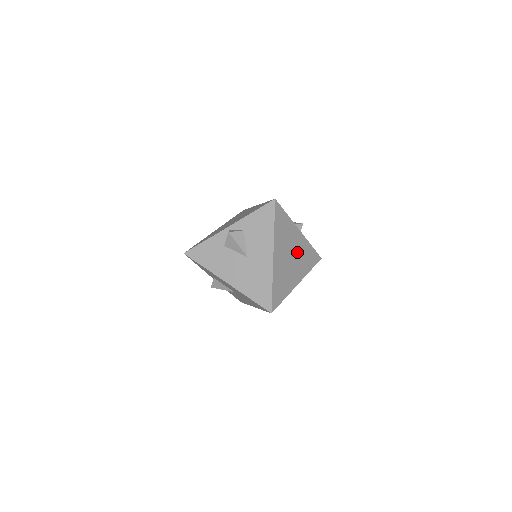
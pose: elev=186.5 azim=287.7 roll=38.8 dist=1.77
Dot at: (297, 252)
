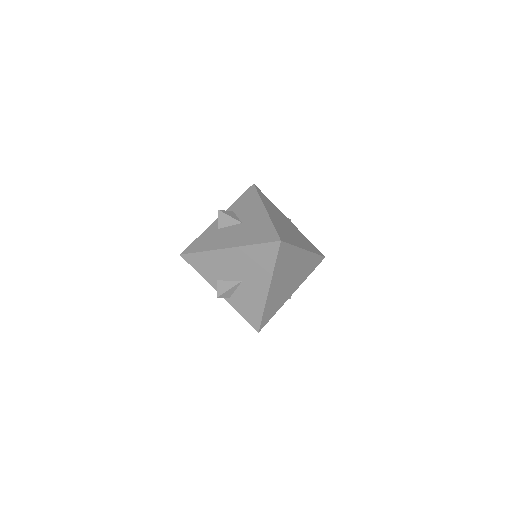
Dot at: (293, 230)
